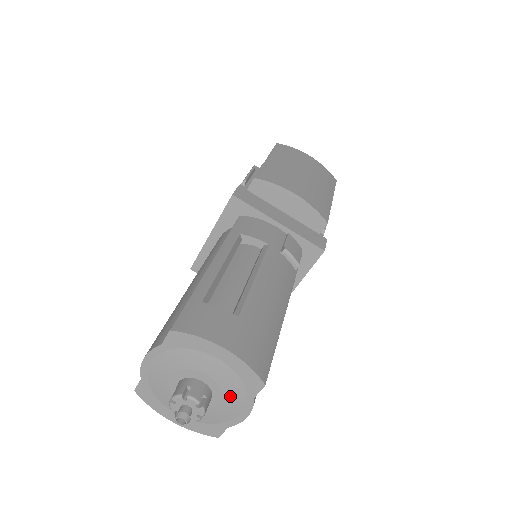
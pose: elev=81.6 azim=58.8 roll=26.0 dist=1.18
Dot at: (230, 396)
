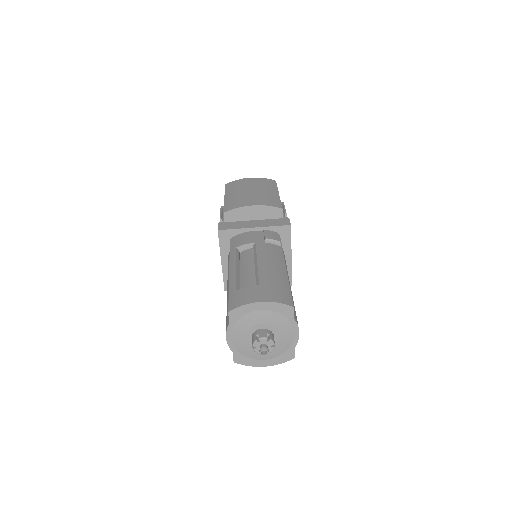
Dot at: (282, 327)
